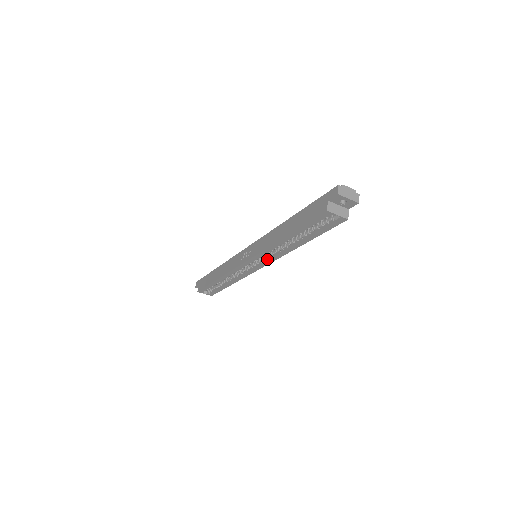
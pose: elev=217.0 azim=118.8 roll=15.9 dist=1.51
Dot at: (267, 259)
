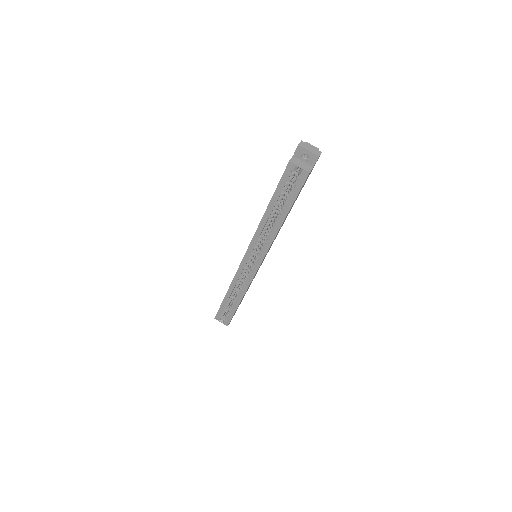
Dot at: (261, 251)
